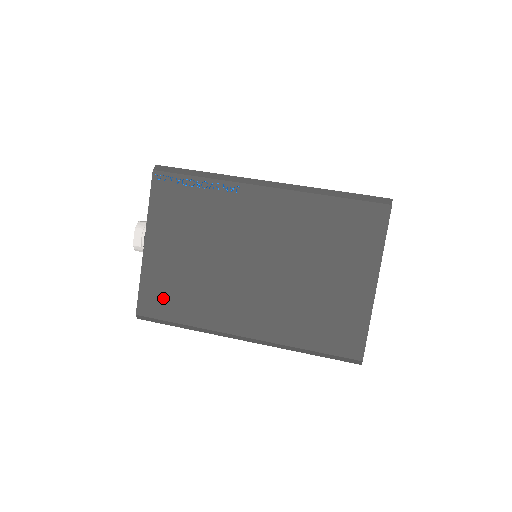
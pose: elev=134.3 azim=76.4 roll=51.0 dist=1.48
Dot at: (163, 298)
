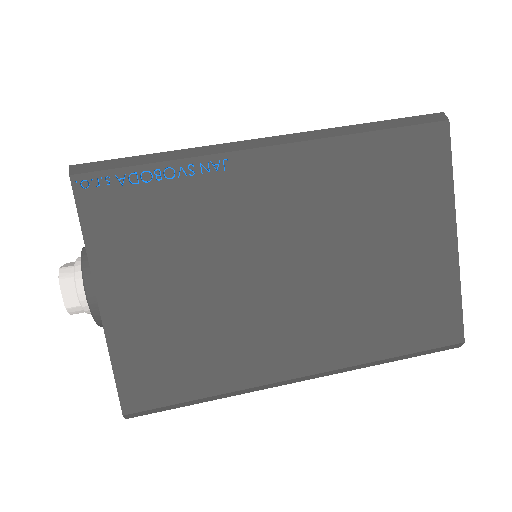
Dot at: (159, 372)
